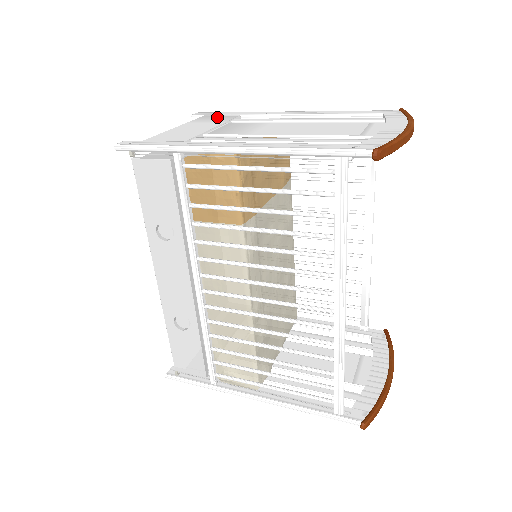
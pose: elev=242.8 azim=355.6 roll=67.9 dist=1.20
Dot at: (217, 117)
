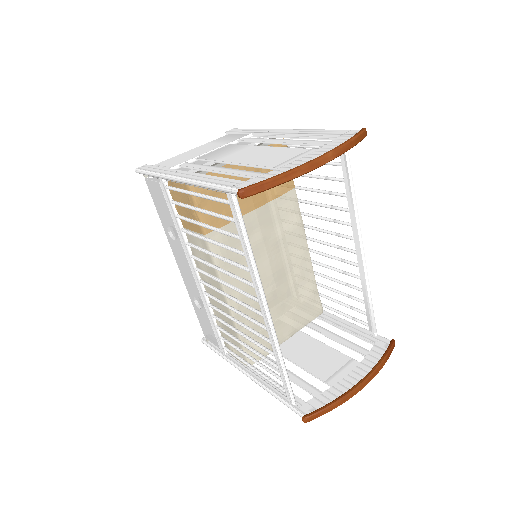
Dot at: (234, 136)
